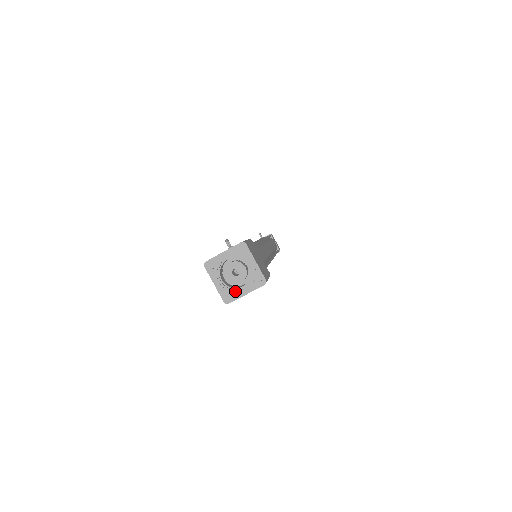
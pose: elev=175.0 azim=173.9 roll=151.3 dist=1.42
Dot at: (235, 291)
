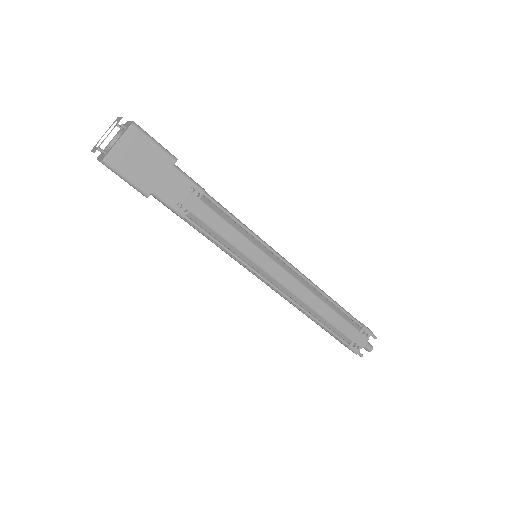
Dot at: (103, 140)
